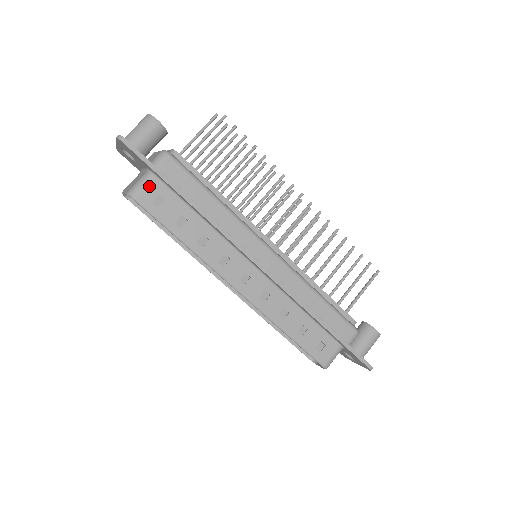
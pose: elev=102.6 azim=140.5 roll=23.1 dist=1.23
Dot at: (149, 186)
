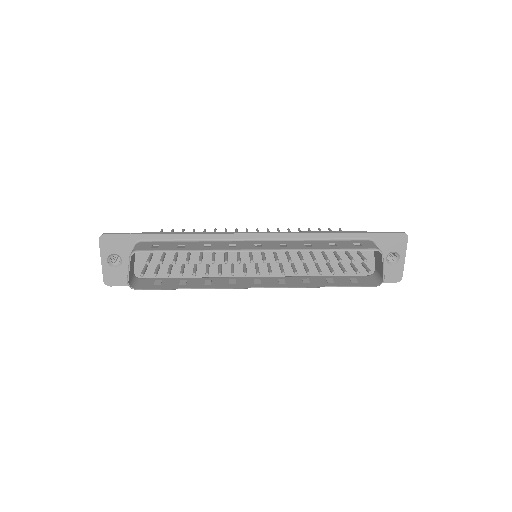
Dot at: (142, 245)
